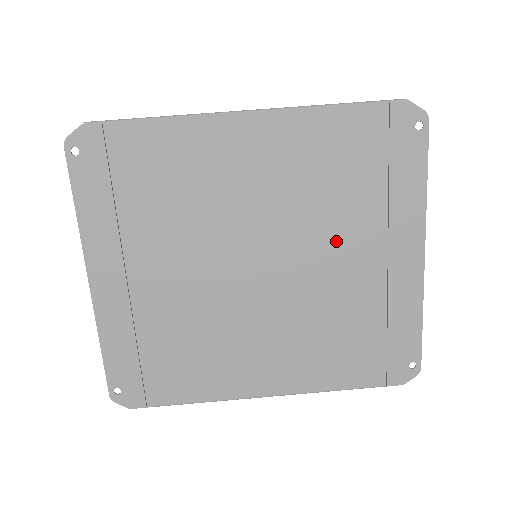
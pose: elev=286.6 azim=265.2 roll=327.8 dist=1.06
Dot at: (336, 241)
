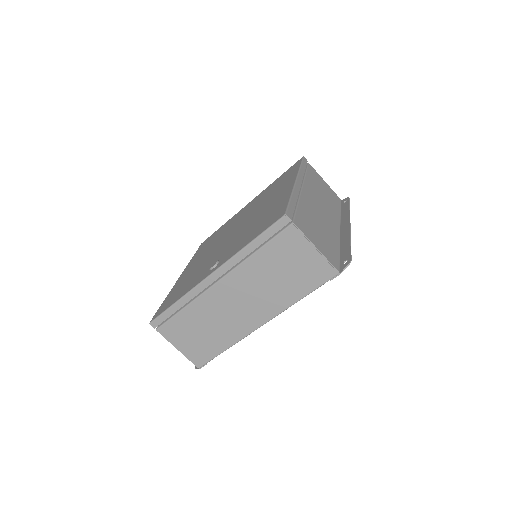
Dot at: occluded
